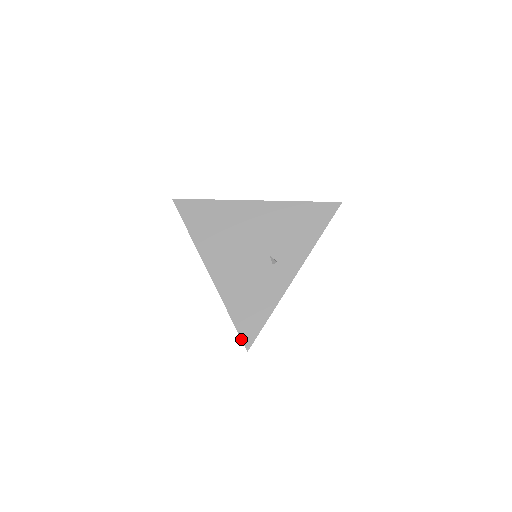
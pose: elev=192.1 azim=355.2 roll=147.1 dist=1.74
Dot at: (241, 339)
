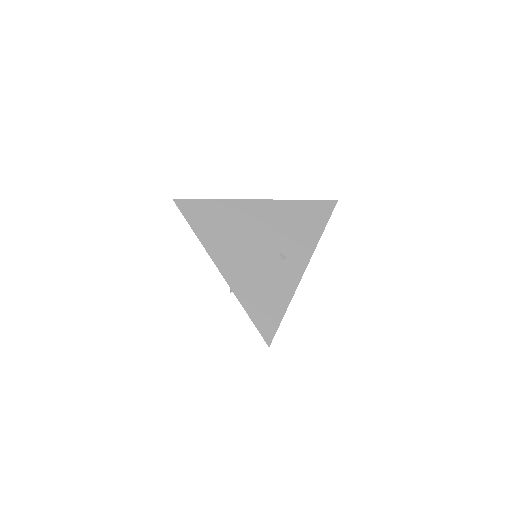
Dot at: (261, 335)
